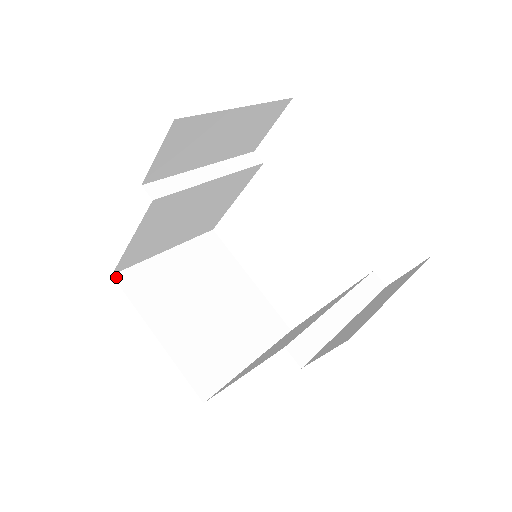
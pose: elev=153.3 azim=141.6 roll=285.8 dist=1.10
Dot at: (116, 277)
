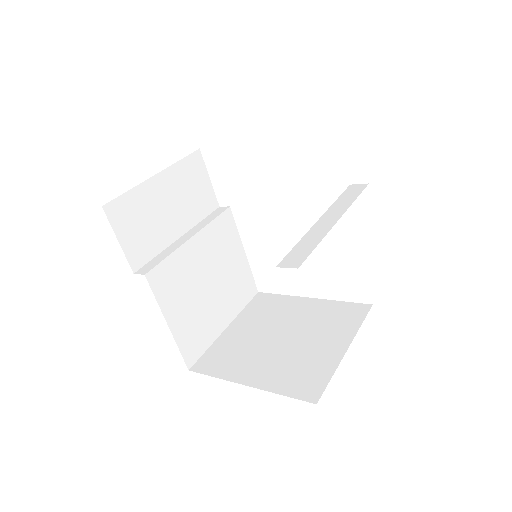
Dot at: (193, 369)
